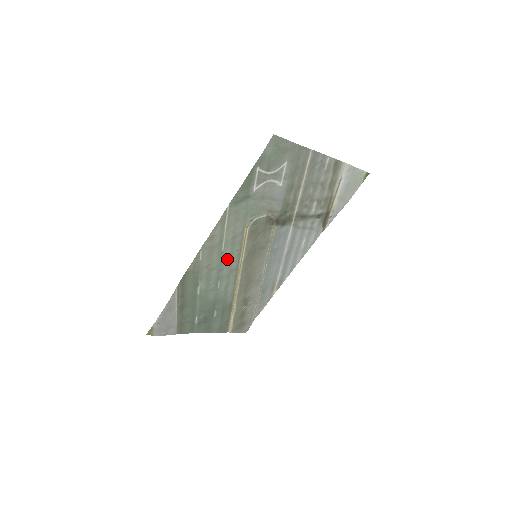
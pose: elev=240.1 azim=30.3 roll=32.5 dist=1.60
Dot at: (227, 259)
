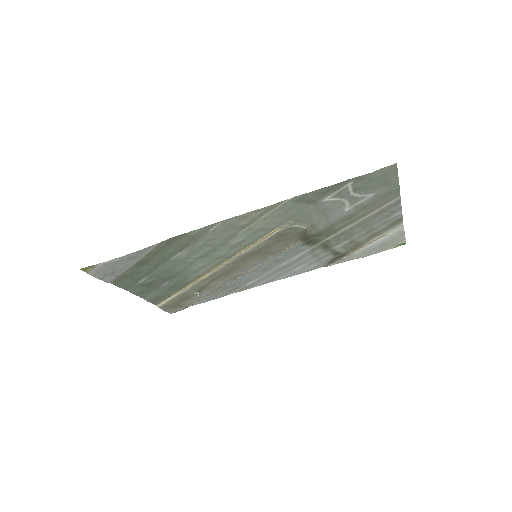
Dot at: (232, 244)
